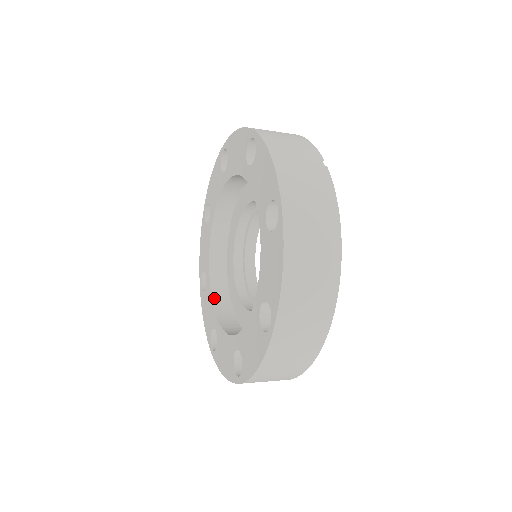
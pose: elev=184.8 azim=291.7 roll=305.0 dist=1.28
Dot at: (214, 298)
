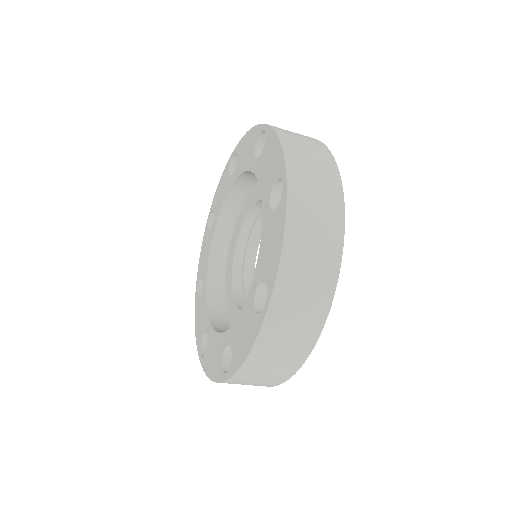
Dot at: (219, 332)
